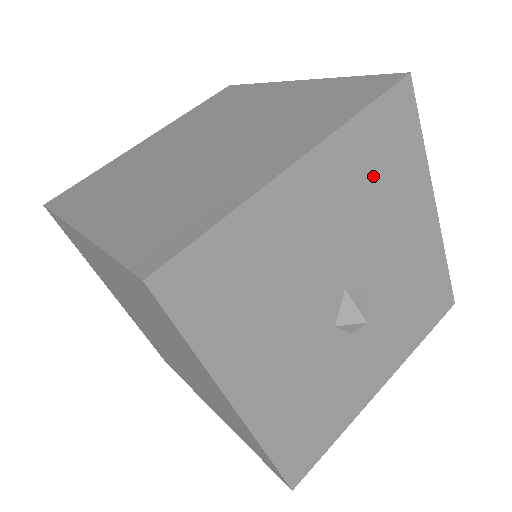
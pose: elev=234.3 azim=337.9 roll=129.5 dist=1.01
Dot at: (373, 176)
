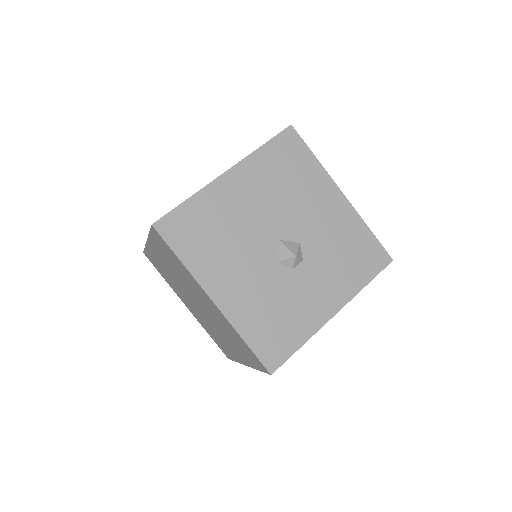
Dot at: (281, 177)
